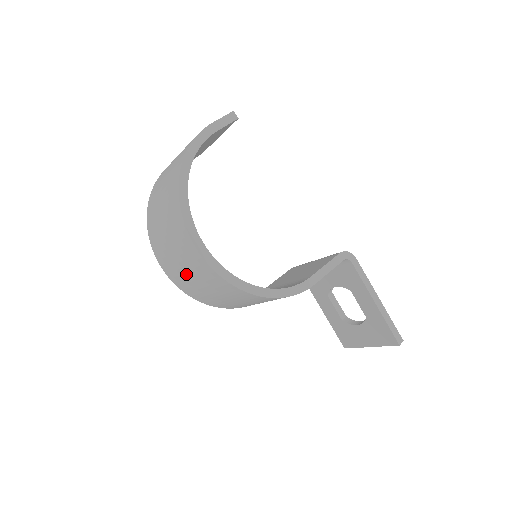
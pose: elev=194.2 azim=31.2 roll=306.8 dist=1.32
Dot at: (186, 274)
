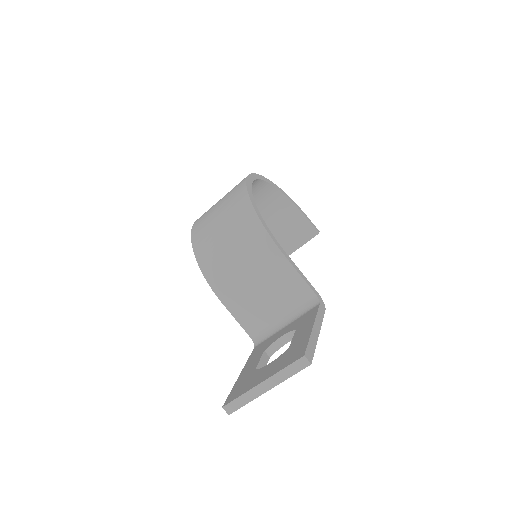
Dot at: (217, 203)
